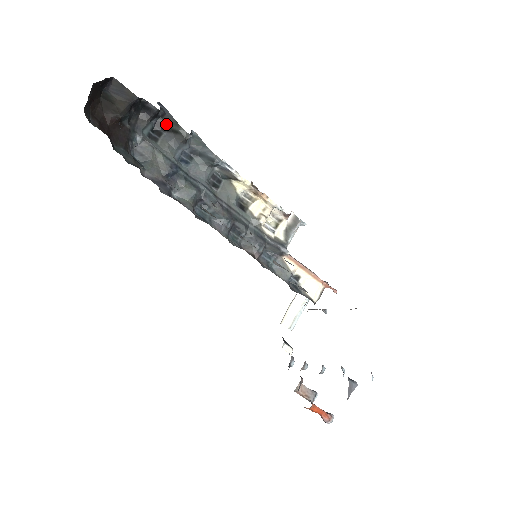
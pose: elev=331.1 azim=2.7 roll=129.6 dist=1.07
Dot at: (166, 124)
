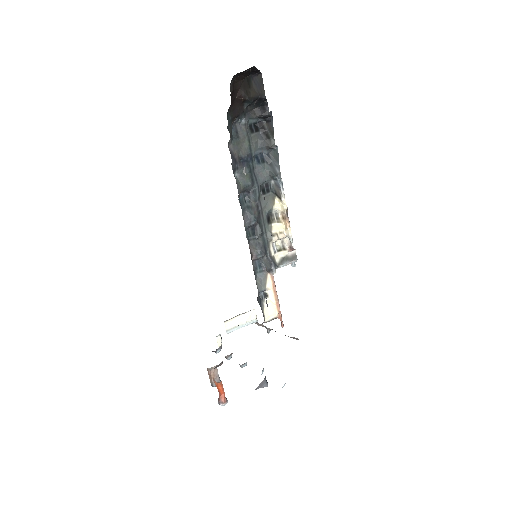
Dot at: (266, 128)
